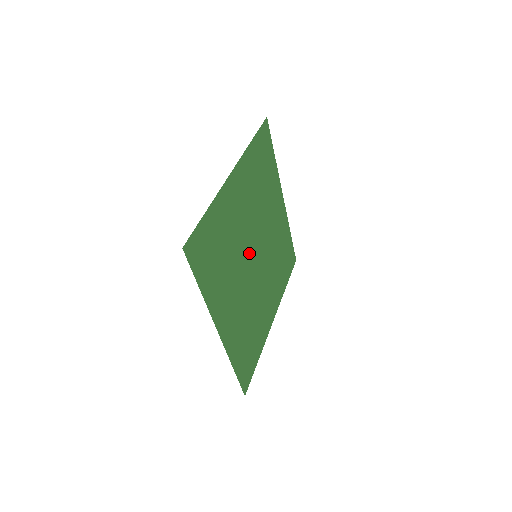
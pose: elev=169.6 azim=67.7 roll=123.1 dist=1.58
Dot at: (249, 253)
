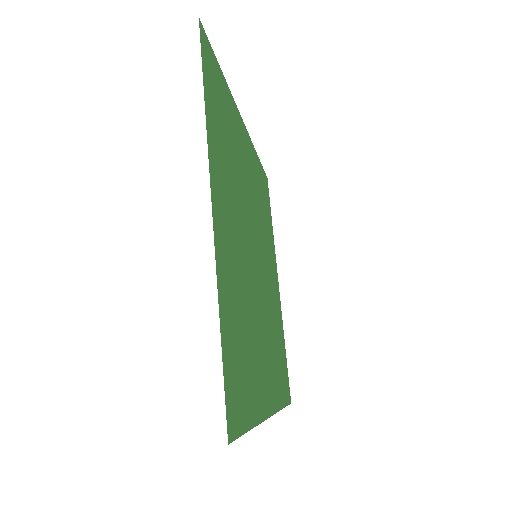
Dot at: (250, 231)
